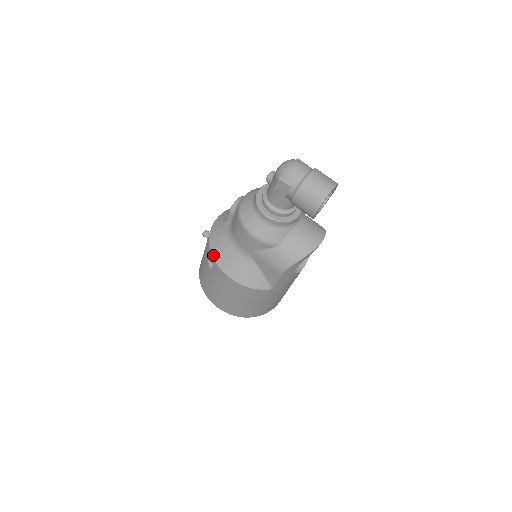
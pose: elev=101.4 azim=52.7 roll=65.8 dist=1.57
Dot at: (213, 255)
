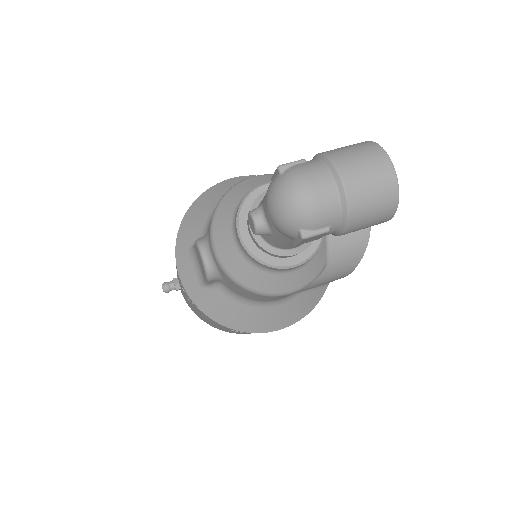
Dot at: (238, 330)
